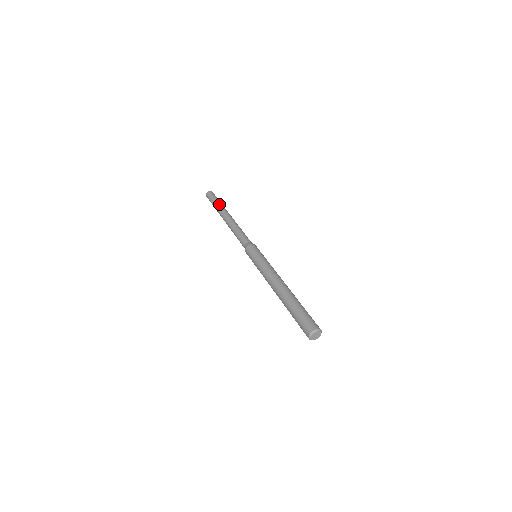
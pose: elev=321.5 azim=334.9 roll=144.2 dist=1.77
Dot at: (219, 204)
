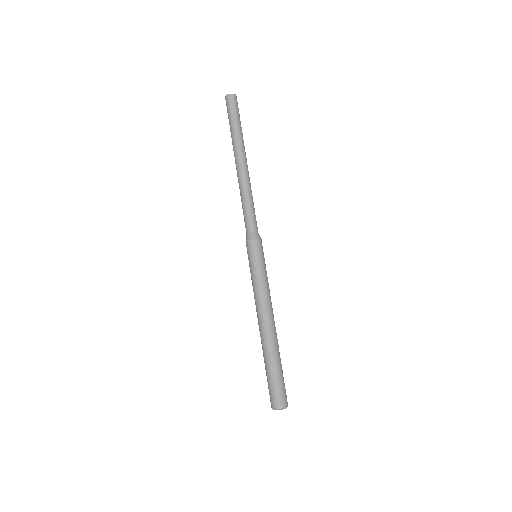
Dot at: (233, 133)
